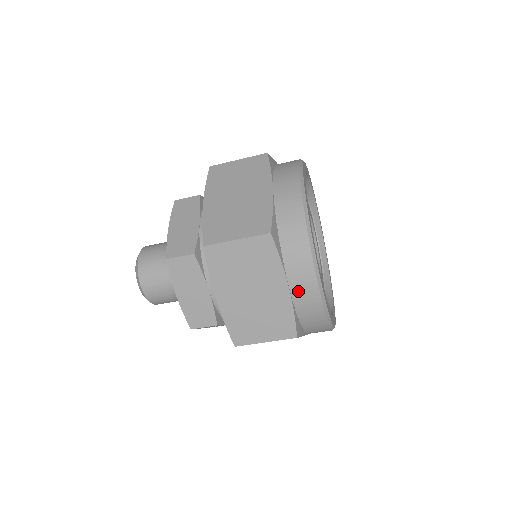
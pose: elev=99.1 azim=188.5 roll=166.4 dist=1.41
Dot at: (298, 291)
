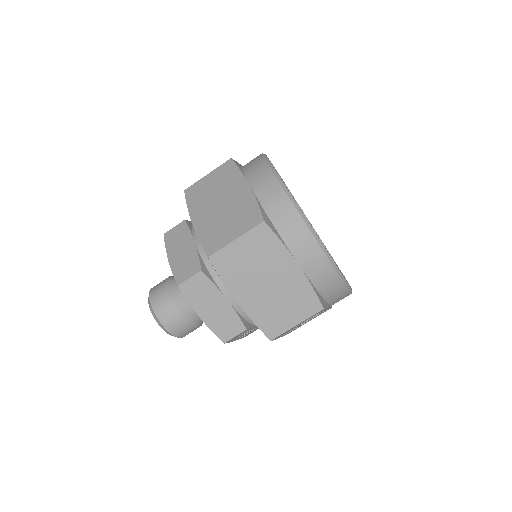
Dot at: (308, 265)
